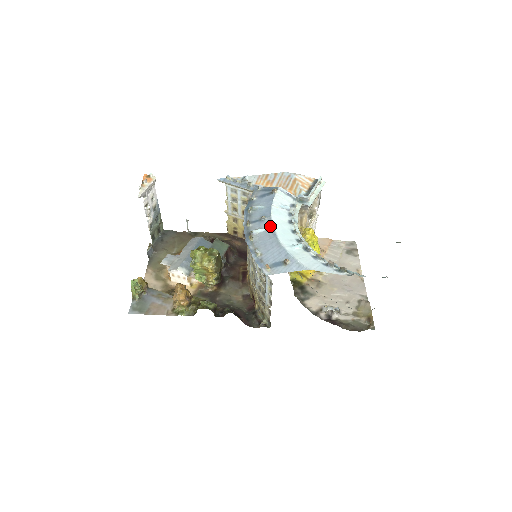
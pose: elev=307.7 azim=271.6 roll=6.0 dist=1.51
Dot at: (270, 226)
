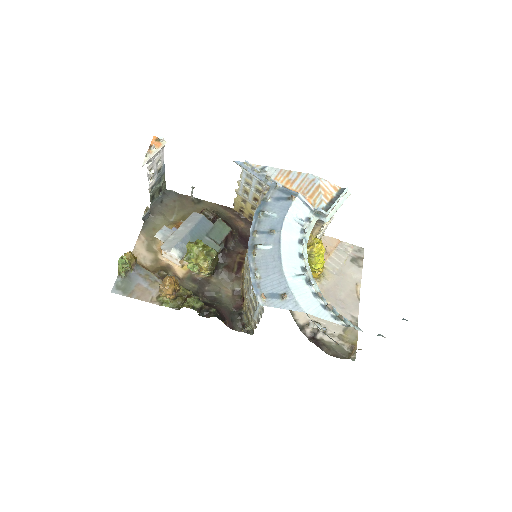
Dot at: (277, 245)
